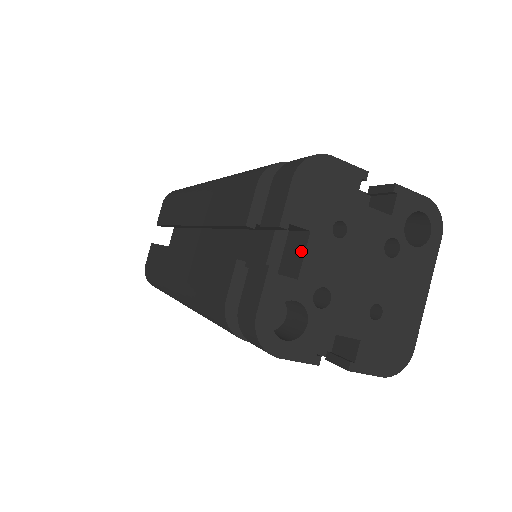
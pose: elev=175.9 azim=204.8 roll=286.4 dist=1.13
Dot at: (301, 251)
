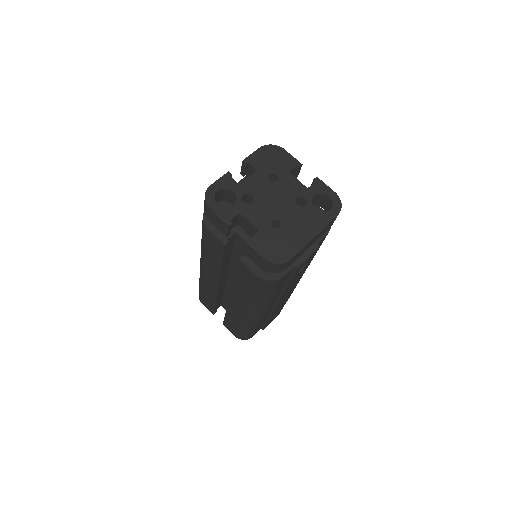
Dot at: (249, 178)
